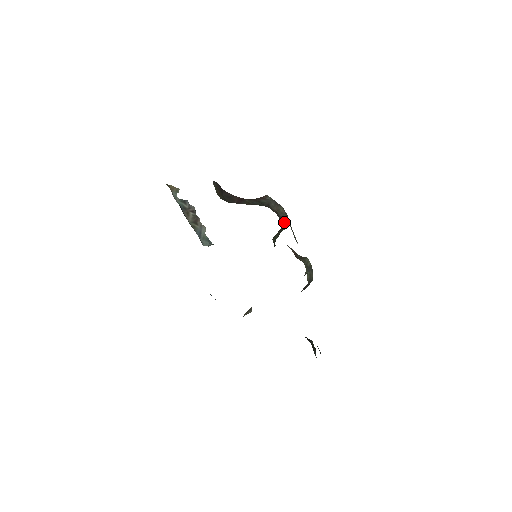
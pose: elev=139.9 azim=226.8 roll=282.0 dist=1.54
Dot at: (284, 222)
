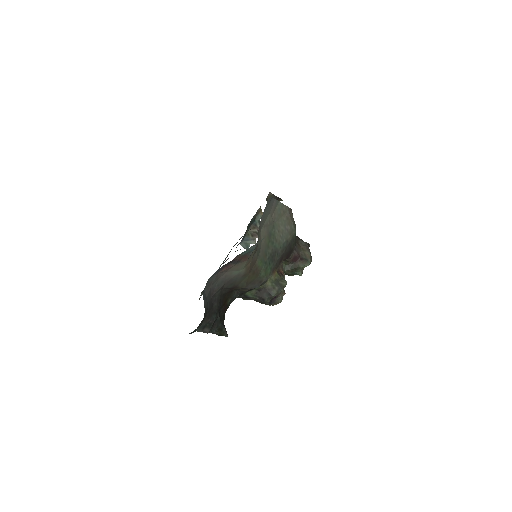
Dot at: (301, 263)
